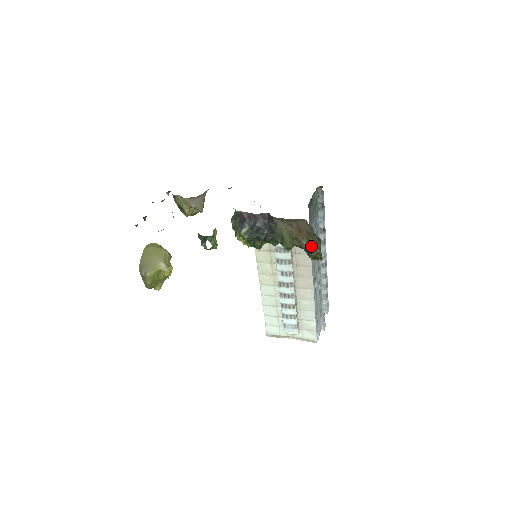
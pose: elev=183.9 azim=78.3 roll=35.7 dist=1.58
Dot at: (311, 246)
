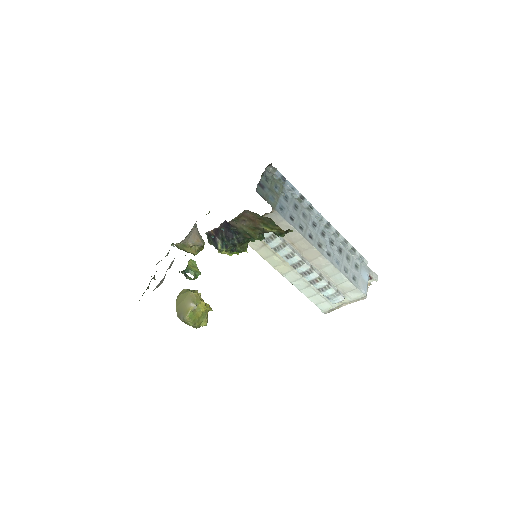
Dot at: (269, 227)
